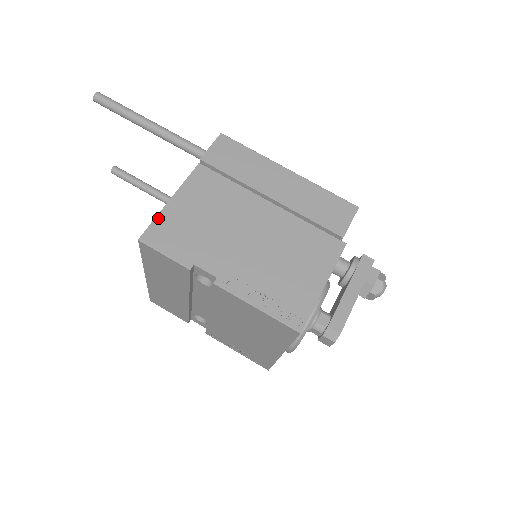
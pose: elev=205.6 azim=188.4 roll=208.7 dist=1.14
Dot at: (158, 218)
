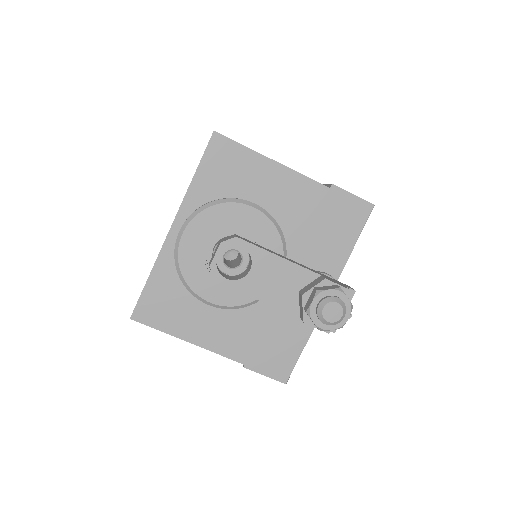
Dot at: occluded
